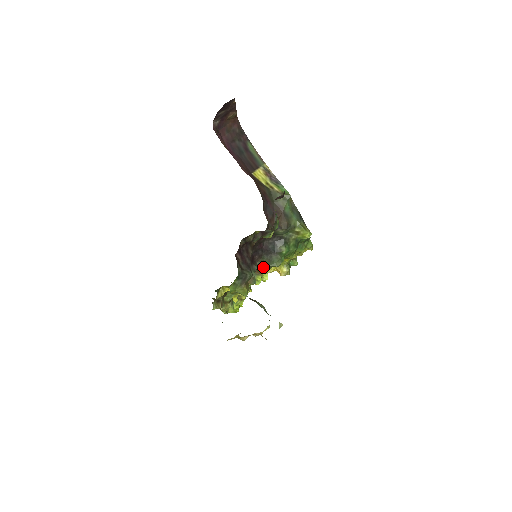
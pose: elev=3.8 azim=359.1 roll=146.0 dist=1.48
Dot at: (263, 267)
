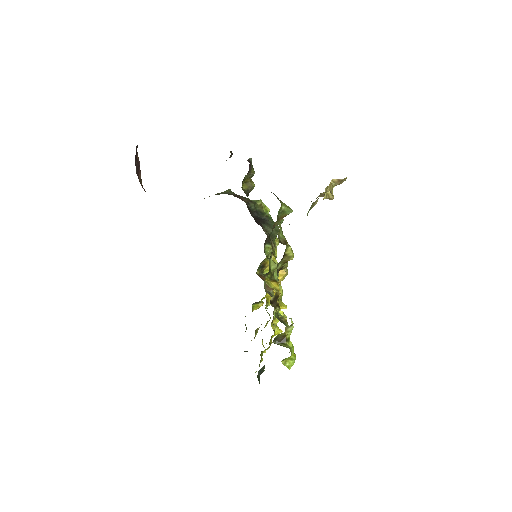
Dot at: (271, 244)
